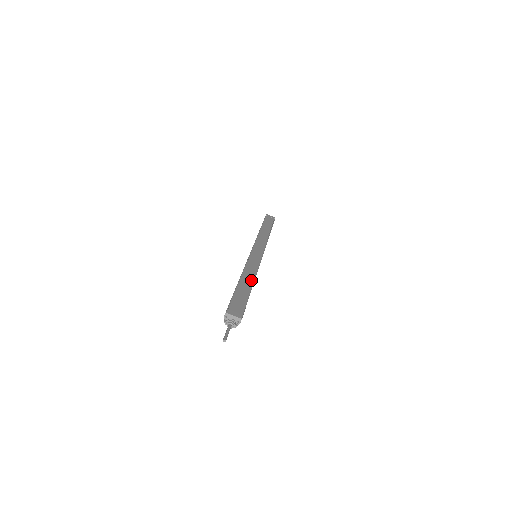
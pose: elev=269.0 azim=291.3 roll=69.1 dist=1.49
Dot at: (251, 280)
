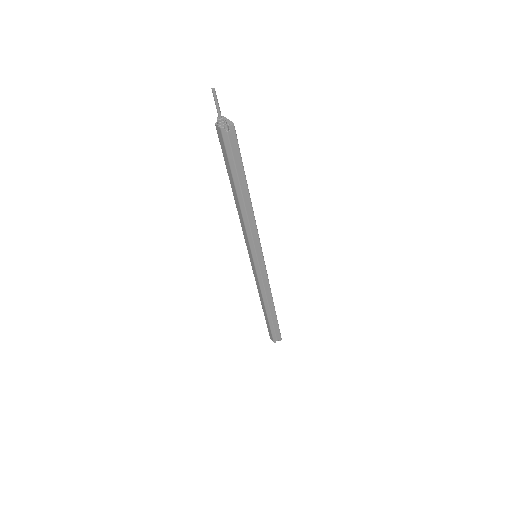
Dot at: (249, 198)
